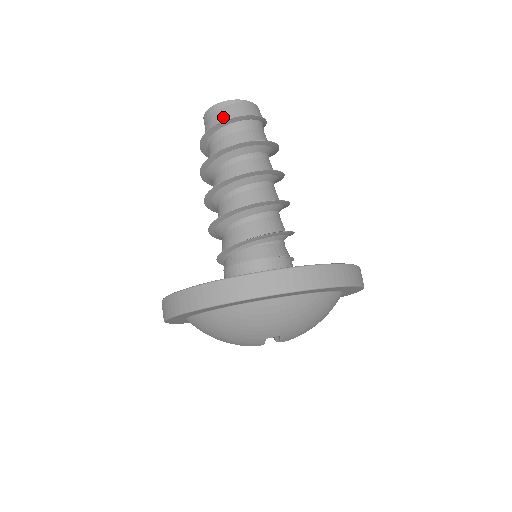
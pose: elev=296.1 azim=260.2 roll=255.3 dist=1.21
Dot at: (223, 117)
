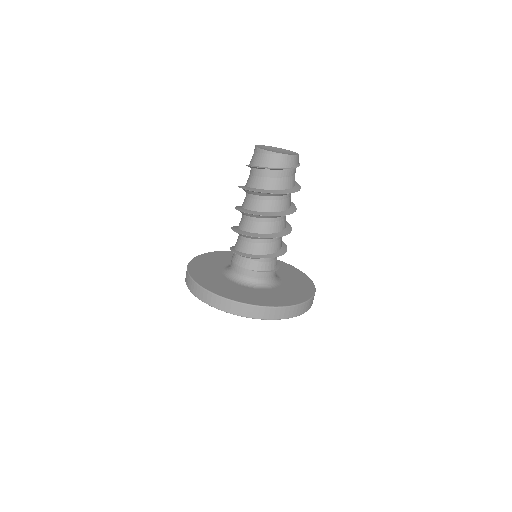
Dot at: (255, 161)
